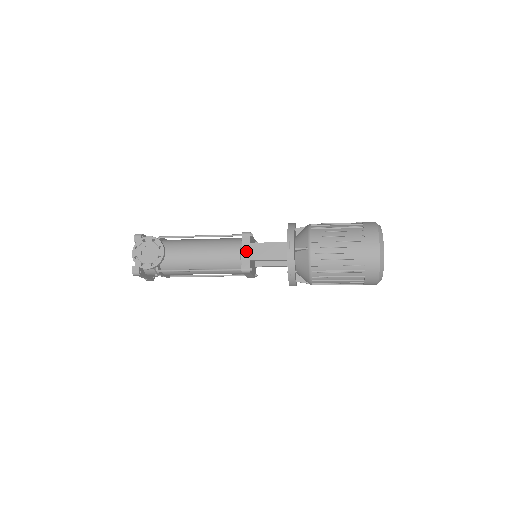
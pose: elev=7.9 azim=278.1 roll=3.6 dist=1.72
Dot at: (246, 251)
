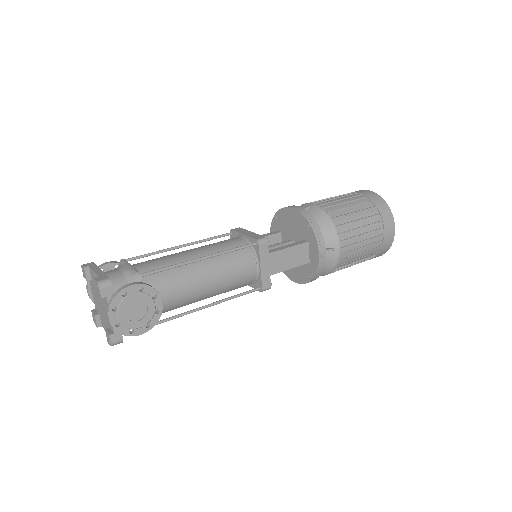
Dot at: (265, 265)
